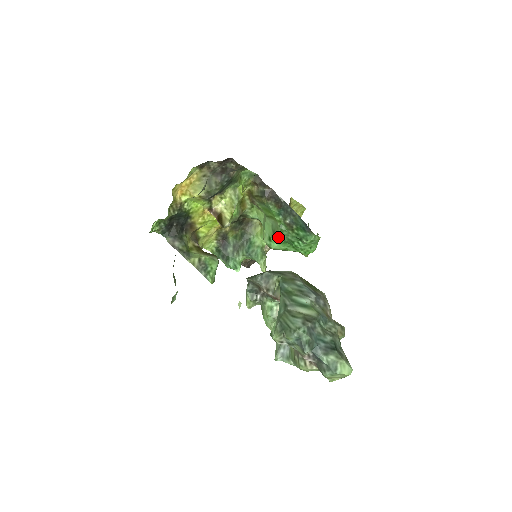
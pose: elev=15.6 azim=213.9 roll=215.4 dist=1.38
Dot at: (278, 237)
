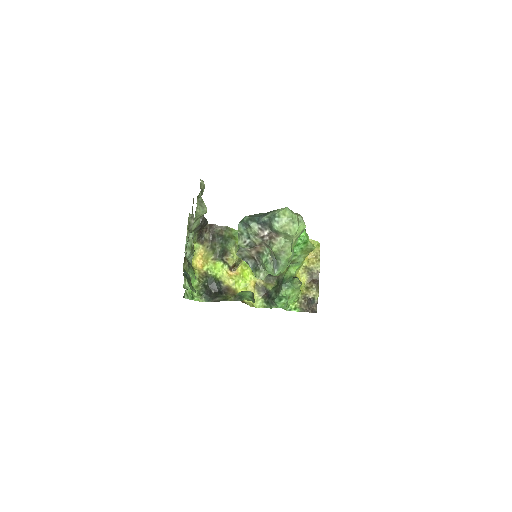
Dot at: occluded
